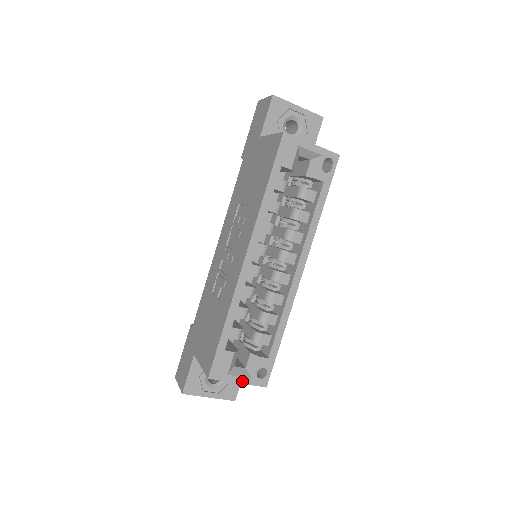
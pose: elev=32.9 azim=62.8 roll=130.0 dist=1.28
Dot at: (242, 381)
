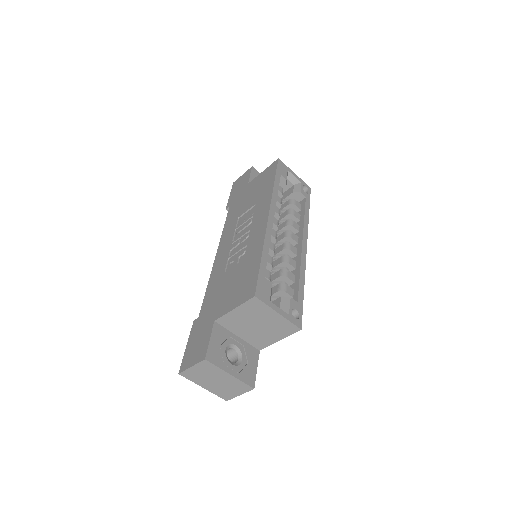
Dot at: (281, 313)
